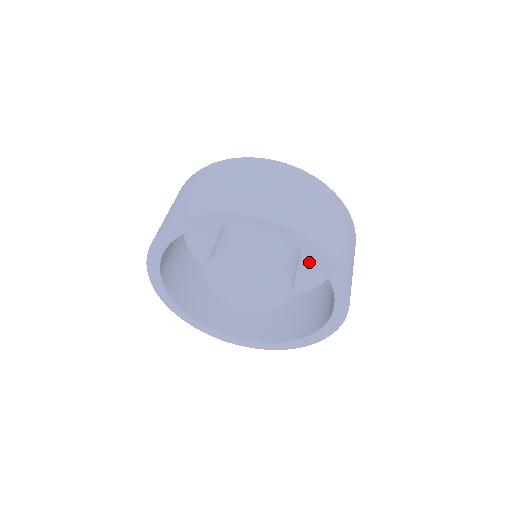
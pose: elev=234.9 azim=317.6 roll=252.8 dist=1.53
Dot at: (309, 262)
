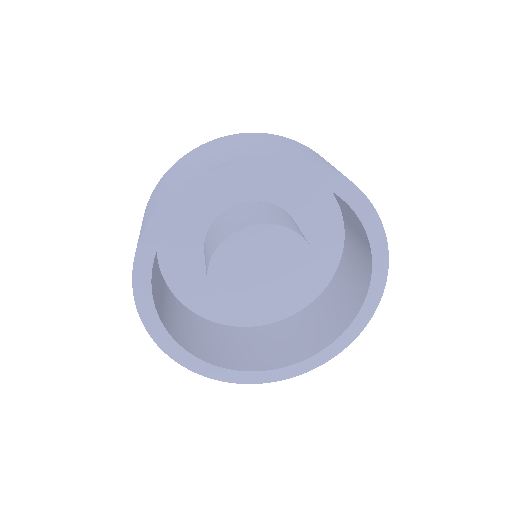
Dot at: (311, 224)
